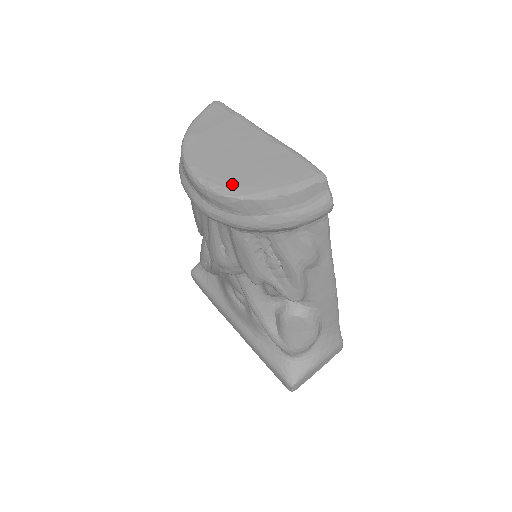
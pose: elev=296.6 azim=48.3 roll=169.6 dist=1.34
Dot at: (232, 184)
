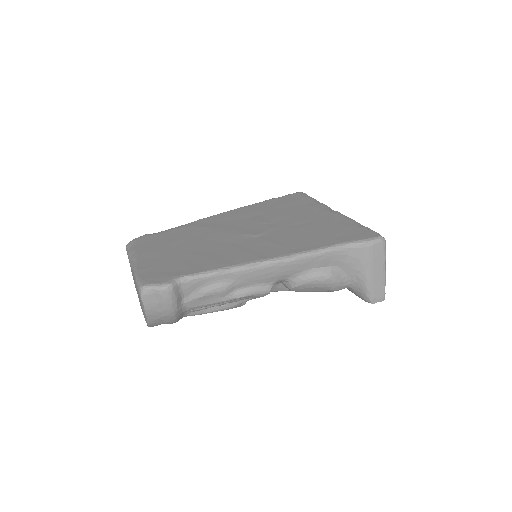
Dot at: occluded
